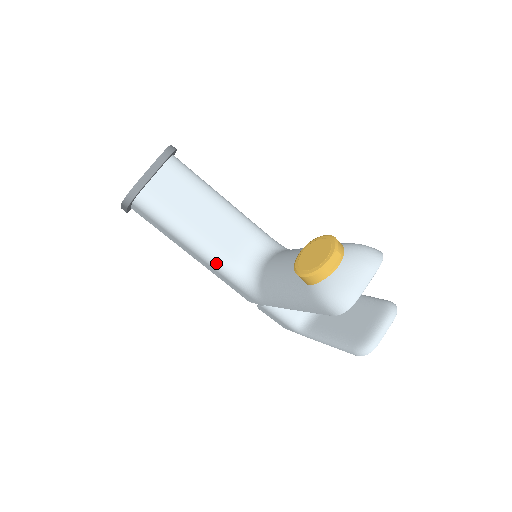
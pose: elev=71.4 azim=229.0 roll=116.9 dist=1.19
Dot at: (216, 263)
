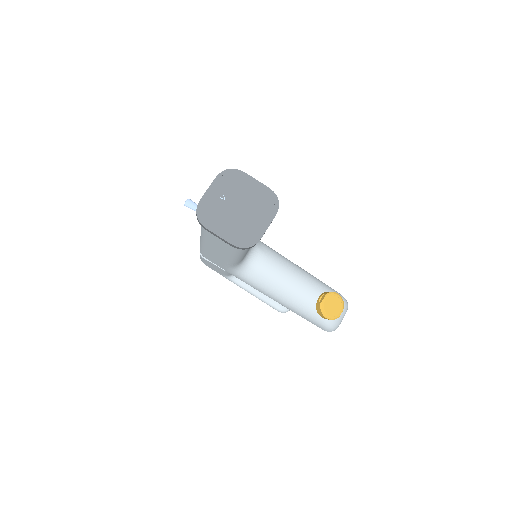
Dot at: (236, 262)
